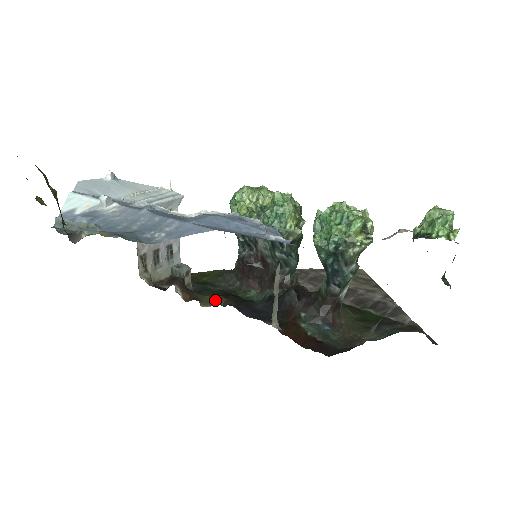
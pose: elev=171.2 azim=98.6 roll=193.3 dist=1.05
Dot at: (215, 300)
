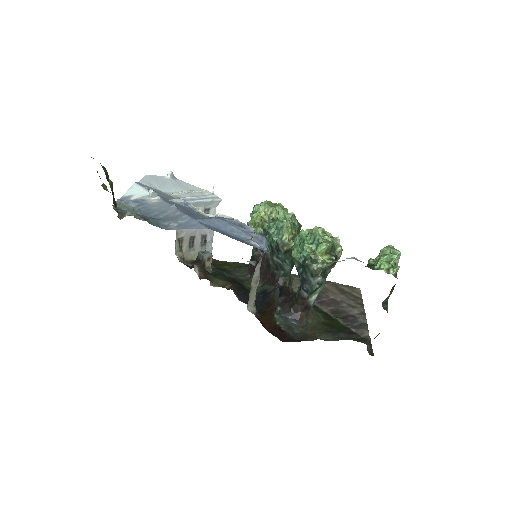
Dot at: (223, 283)
